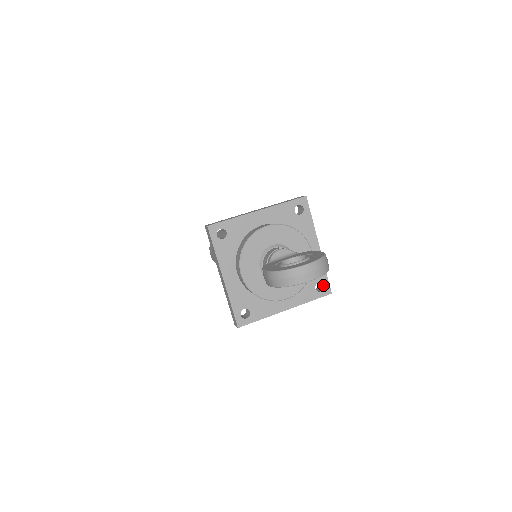
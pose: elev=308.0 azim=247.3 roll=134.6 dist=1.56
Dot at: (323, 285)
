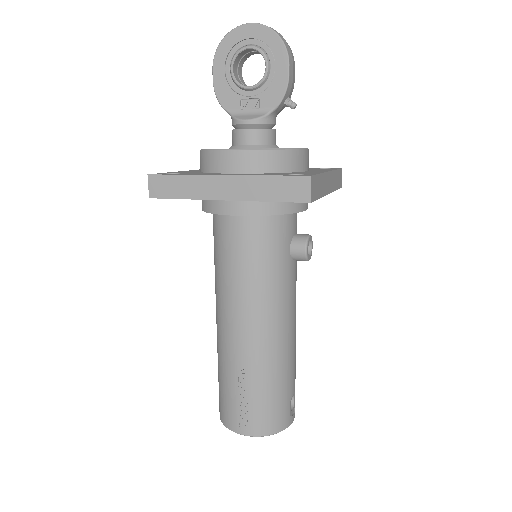
Dot at: occluded
